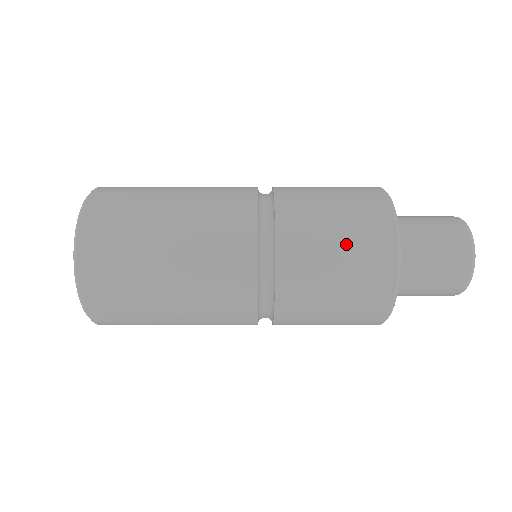
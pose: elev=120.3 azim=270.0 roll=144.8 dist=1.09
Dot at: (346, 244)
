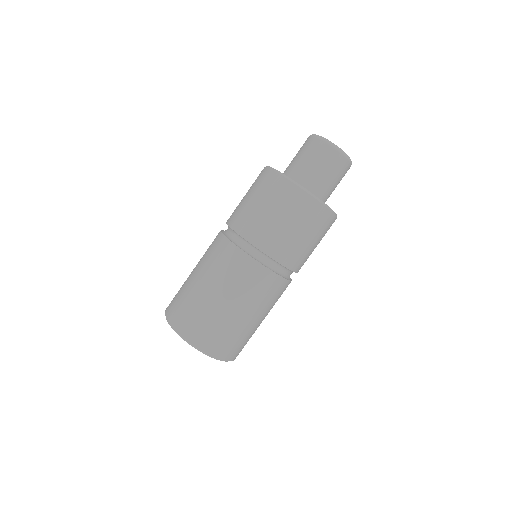
Dot at: (270, 205)
